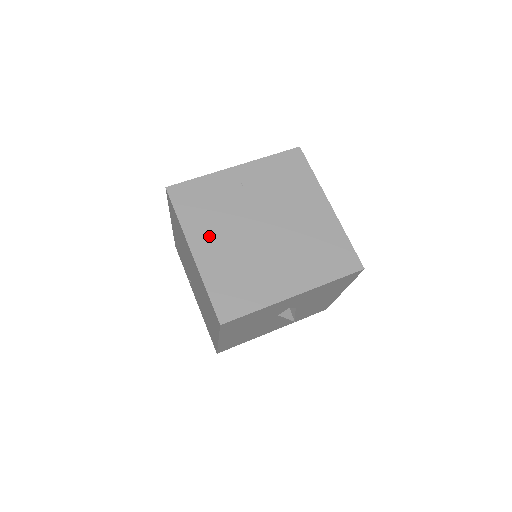
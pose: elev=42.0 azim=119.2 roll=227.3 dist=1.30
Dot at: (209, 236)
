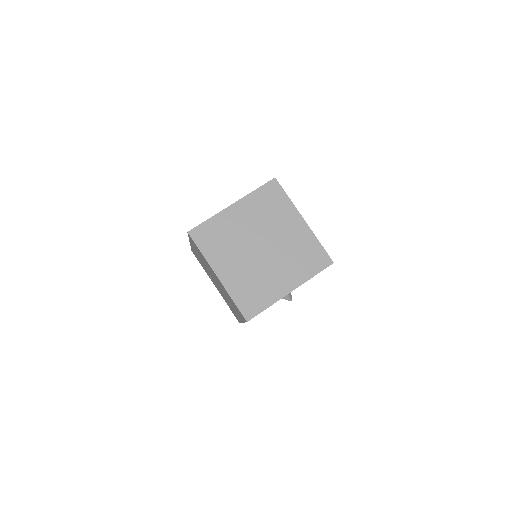
Dot at: (226, 262)
